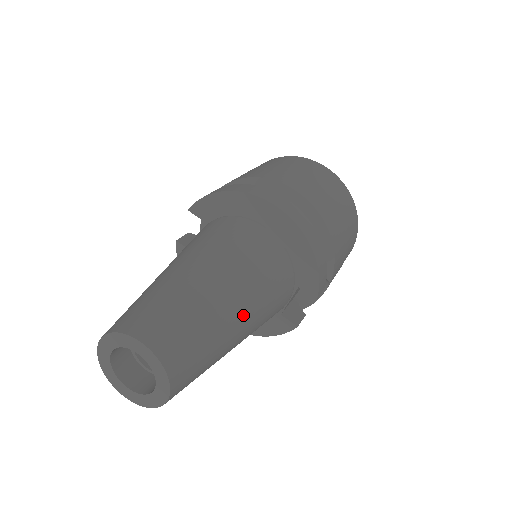
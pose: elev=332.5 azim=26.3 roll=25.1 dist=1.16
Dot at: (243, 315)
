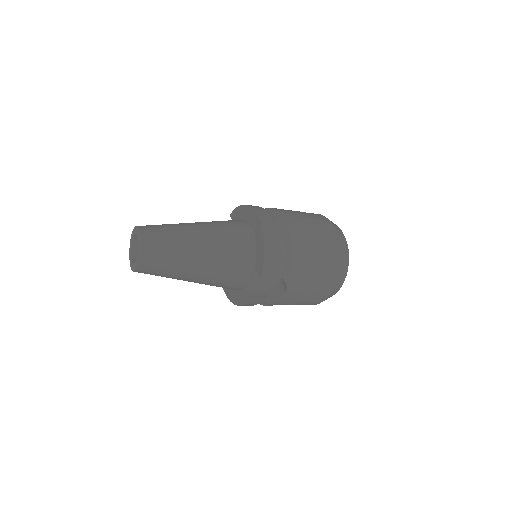
Dot at: (202, 255)
